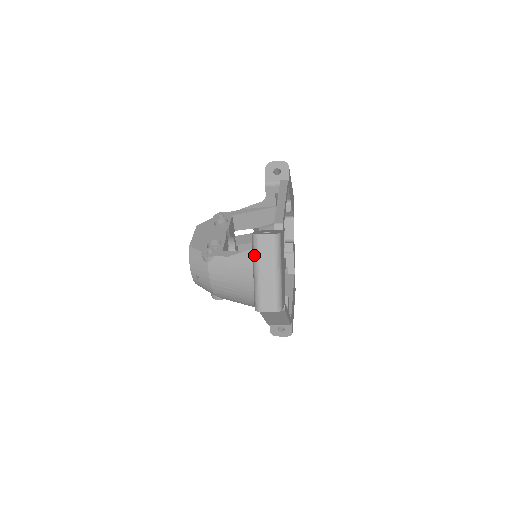
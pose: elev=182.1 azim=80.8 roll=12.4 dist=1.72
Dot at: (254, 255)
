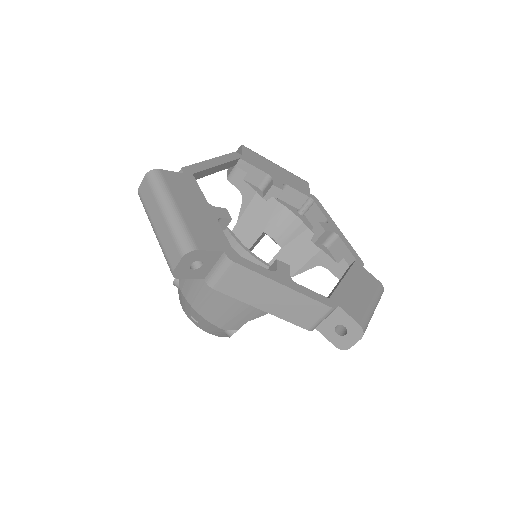
Dot at: occluded
